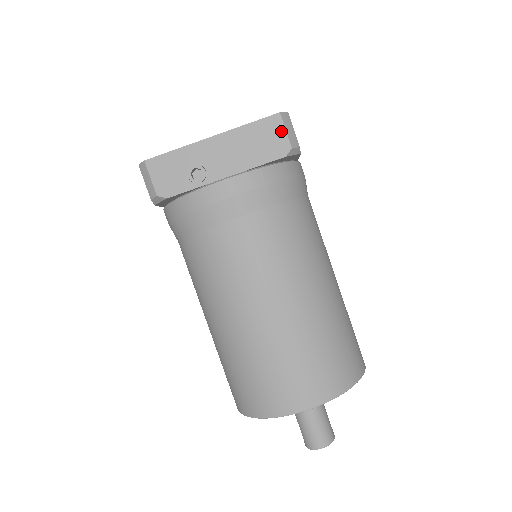
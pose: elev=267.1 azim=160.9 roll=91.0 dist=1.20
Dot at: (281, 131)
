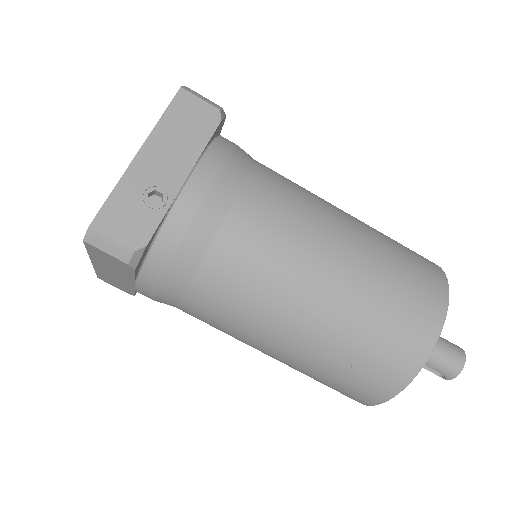
Dot at: (197, 102)
